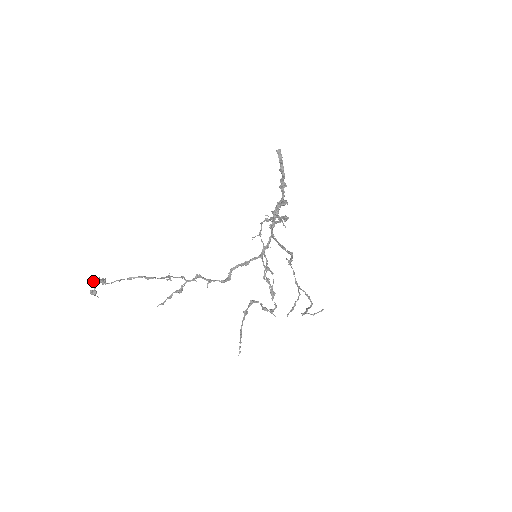
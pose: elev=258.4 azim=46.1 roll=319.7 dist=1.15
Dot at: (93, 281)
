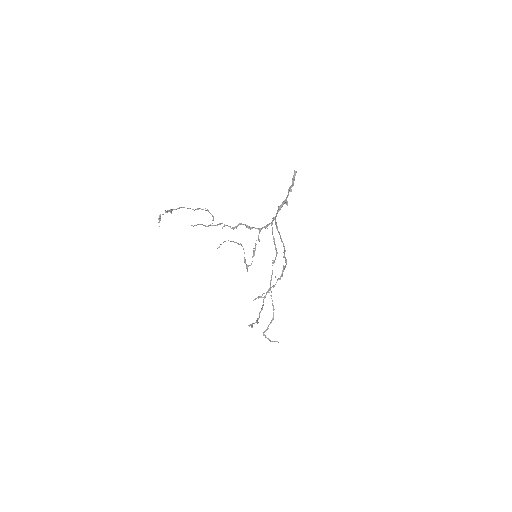
Dot at: (166, 211)
